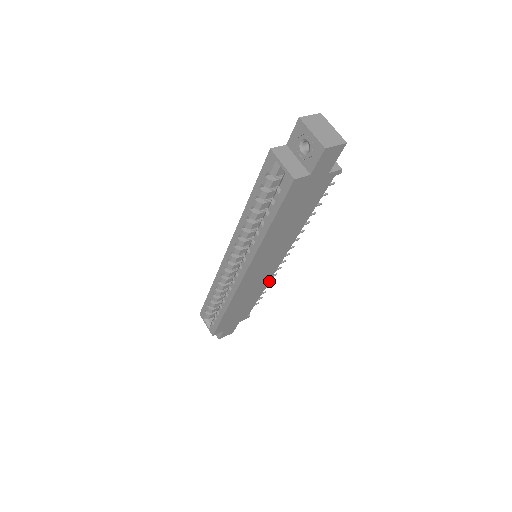
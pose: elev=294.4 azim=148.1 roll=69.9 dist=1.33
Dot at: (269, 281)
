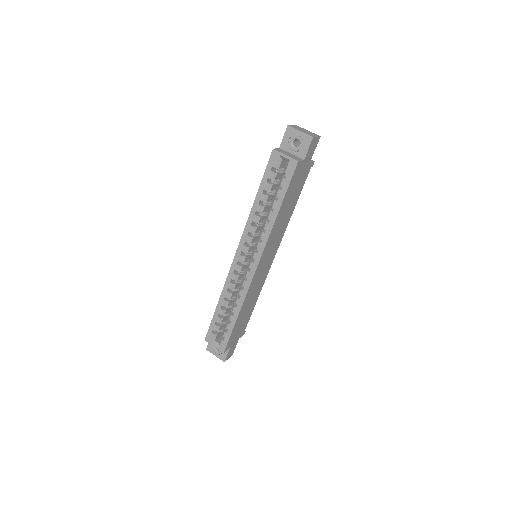
Dot at: occluded
